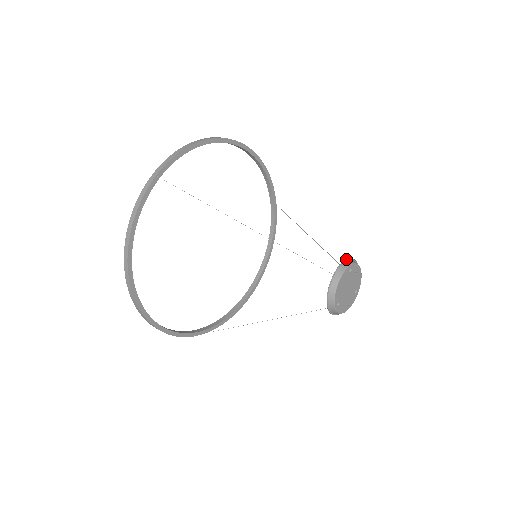
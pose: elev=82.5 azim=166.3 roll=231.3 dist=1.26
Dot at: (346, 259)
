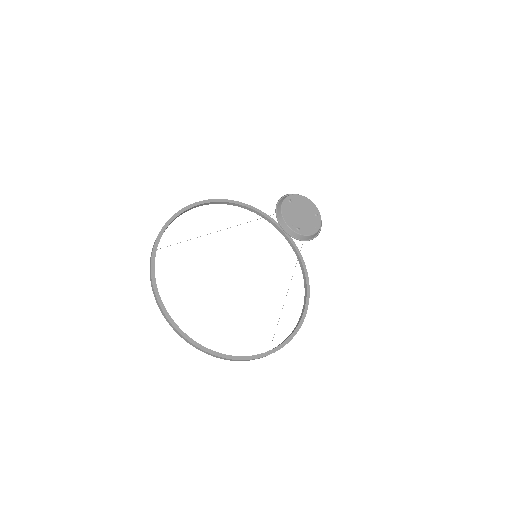
Dot at: (282, 197)
